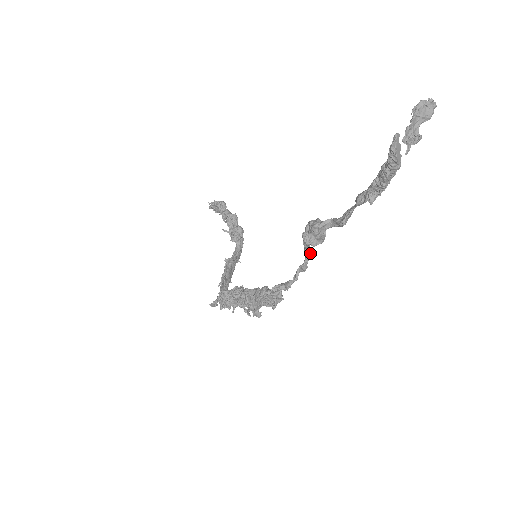
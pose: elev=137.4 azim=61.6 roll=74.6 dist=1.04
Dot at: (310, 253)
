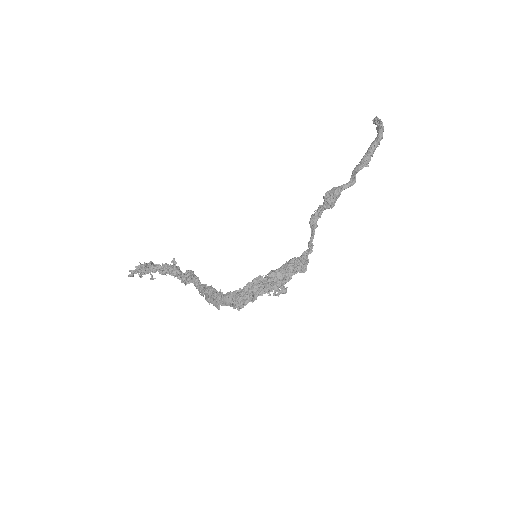
Dot at: (317, 225)
